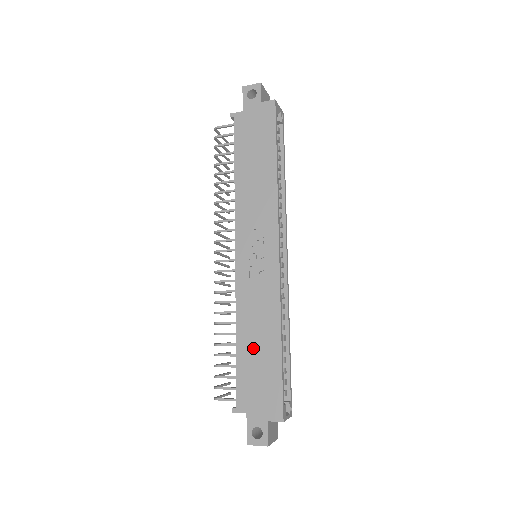
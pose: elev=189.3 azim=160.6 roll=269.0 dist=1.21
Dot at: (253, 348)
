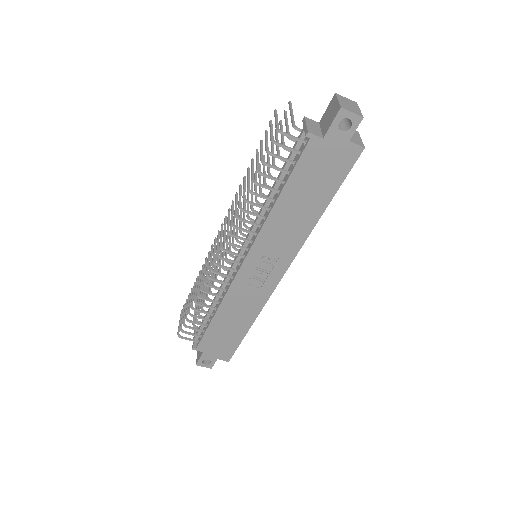
Dot at: (226, 324)
